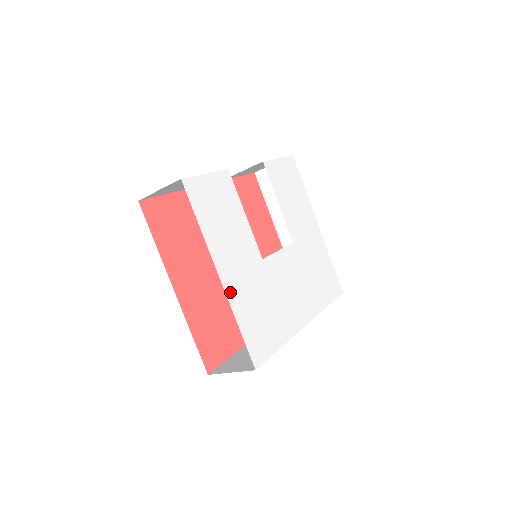
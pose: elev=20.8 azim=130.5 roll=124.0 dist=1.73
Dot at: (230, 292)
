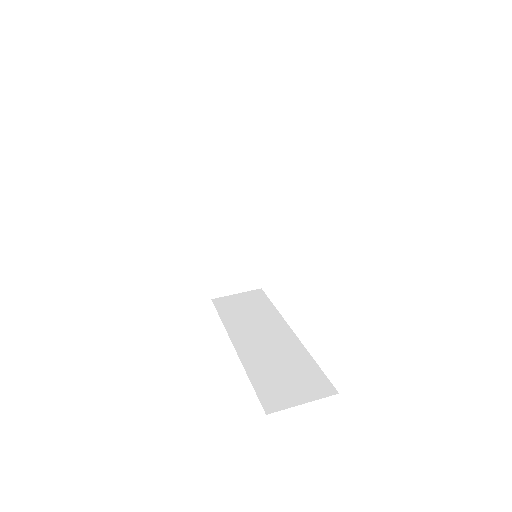
Dot at: occluded
